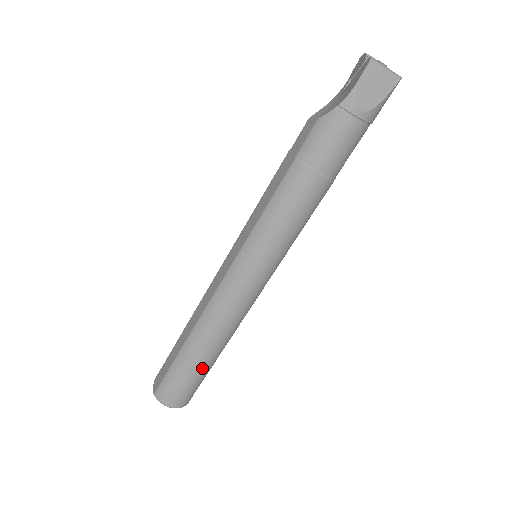
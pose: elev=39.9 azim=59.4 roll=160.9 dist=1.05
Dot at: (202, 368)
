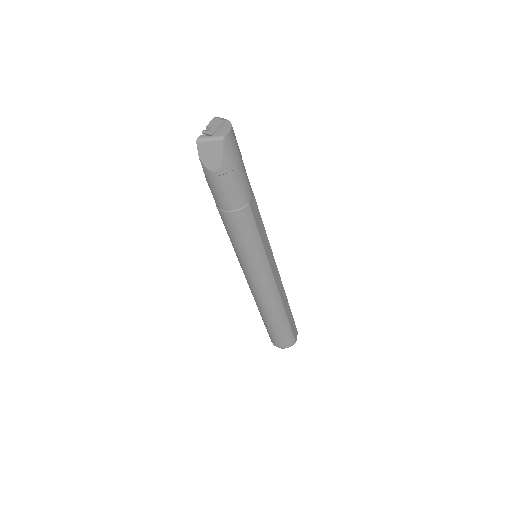
Dot at: (277, 326)
